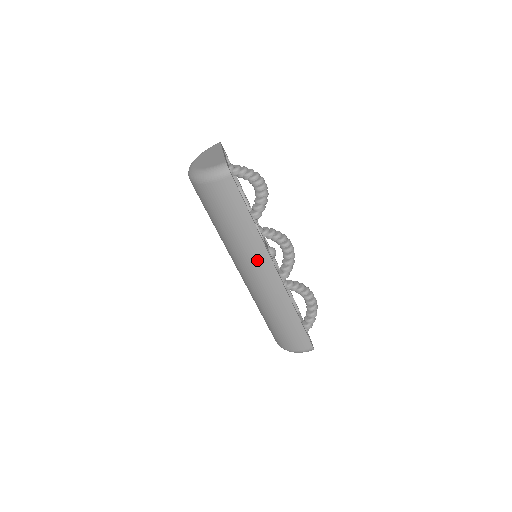
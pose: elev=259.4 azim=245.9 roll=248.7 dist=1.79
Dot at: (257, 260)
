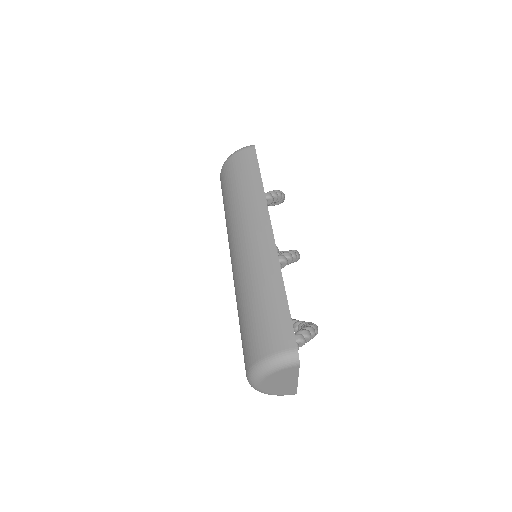
Dot at: (254, 216)
